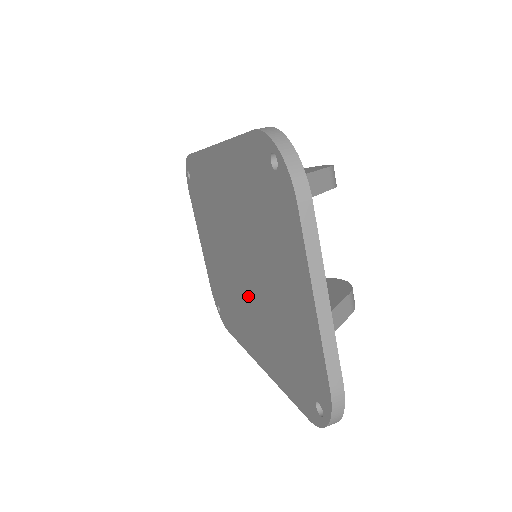
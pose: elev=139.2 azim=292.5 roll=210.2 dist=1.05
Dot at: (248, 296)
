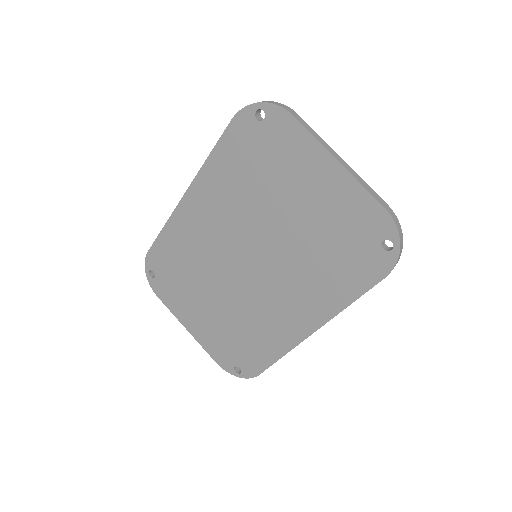
Dot at: (273, 276)
